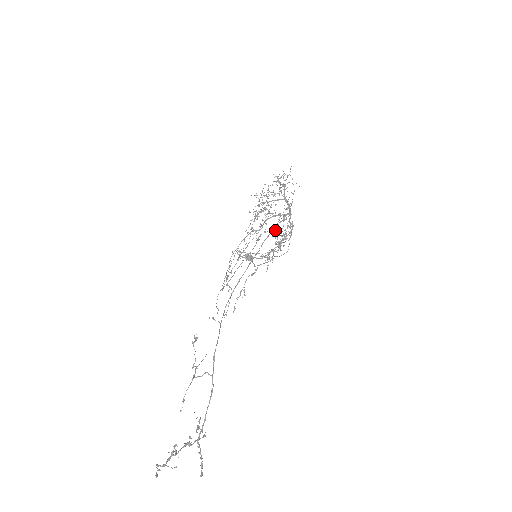
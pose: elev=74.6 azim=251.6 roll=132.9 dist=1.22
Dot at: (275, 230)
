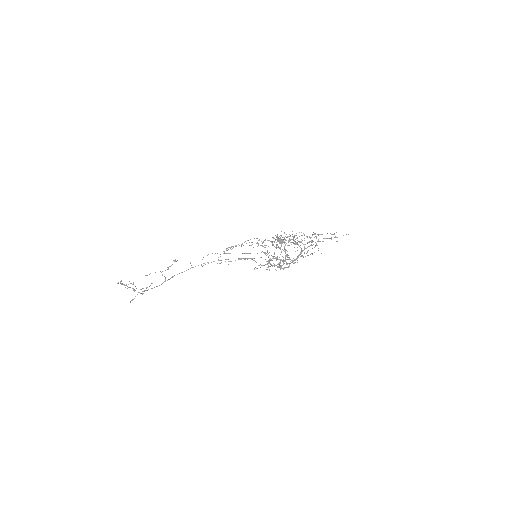
Dot at: occluded
